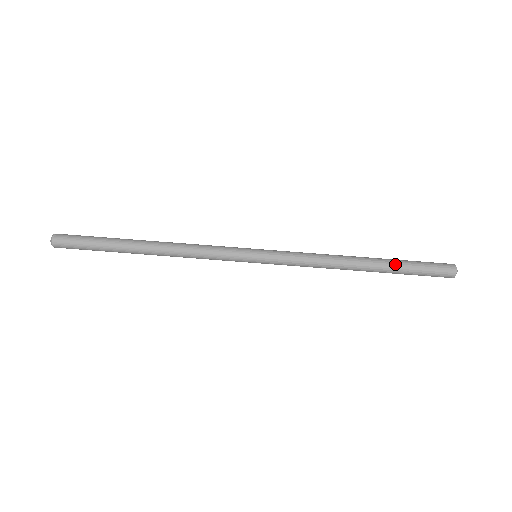
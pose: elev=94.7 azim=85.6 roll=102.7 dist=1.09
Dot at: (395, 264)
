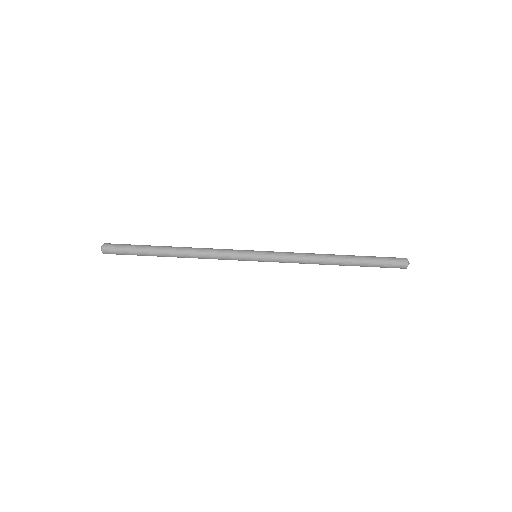
Dot at: (361, 260)
